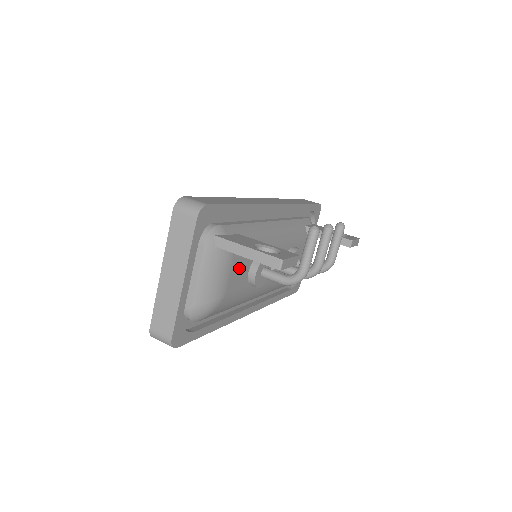
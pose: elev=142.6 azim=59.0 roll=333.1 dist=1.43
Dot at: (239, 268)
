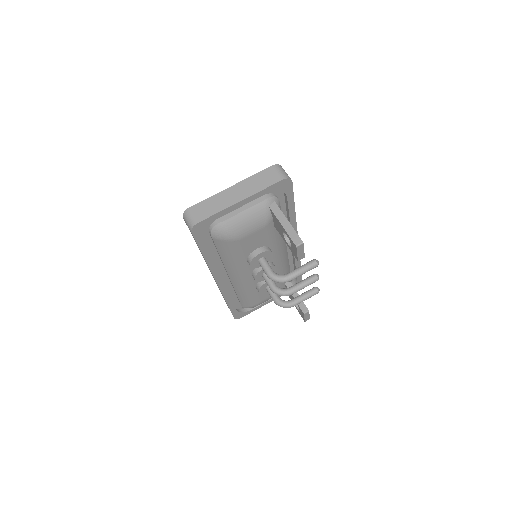
Dot at: (259, 237)
